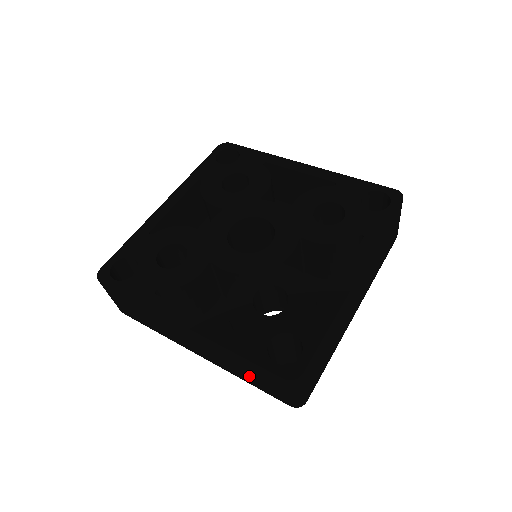
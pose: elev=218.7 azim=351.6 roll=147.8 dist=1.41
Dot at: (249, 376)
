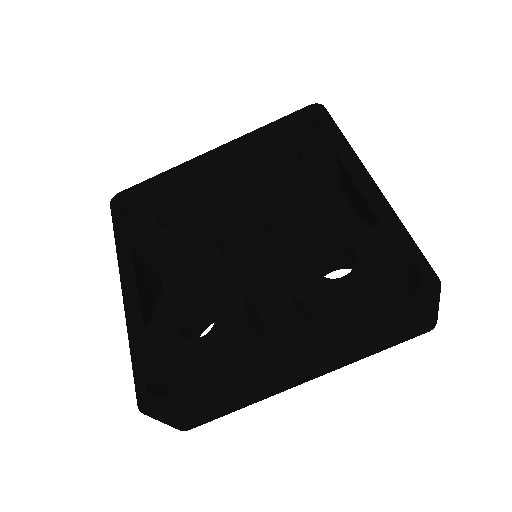
Dot at: occluded
